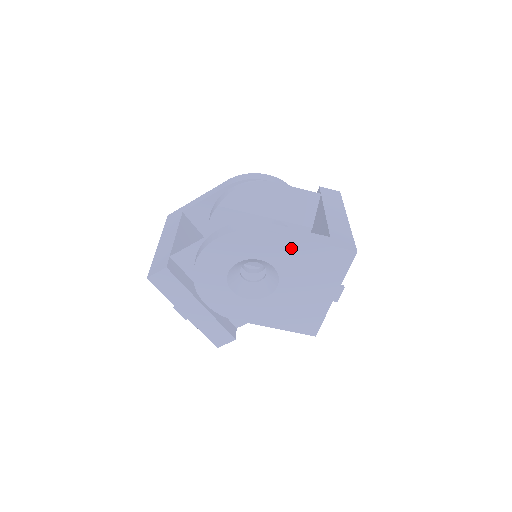
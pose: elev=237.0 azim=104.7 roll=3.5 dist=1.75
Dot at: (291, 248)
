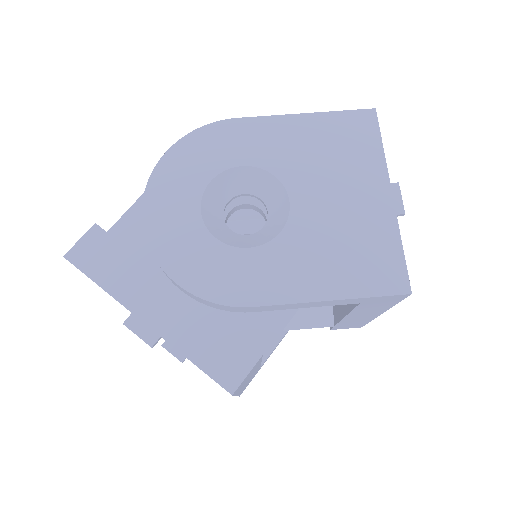
Dot at: (280, 133)
